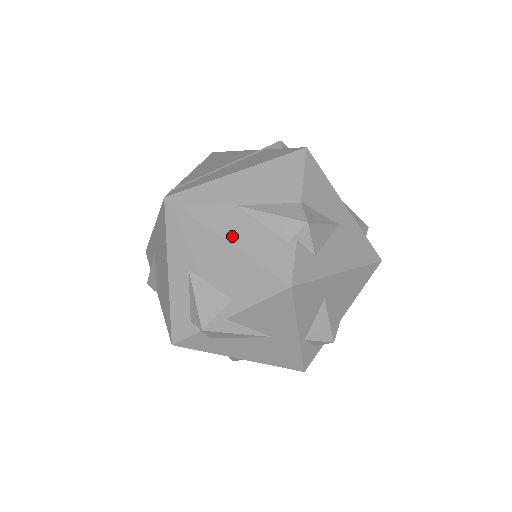
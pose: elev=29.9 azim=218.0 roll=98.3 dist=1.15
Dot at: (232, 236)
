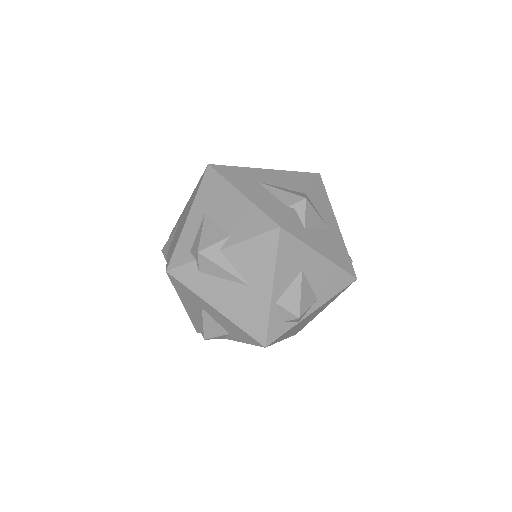
Dot at: (247, 193)
